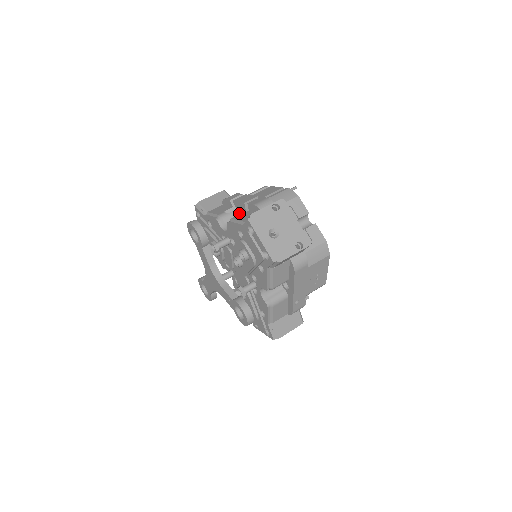
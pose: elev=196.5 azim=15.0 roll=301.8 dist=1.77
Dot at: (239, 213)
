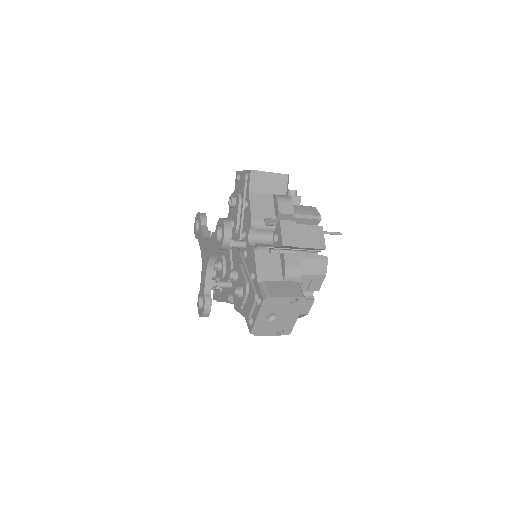
Dot at: (274, 231)
